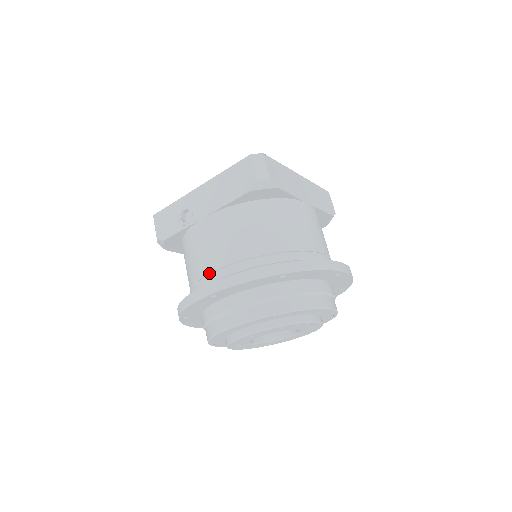
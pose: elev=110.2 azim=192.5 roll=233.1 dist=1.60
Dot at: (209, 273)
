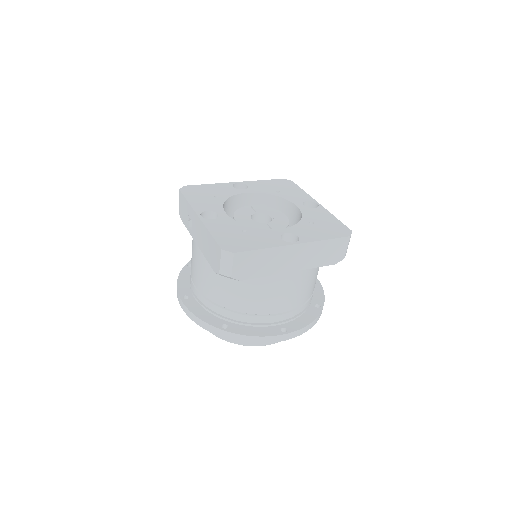
Dot at: (193, 281)
